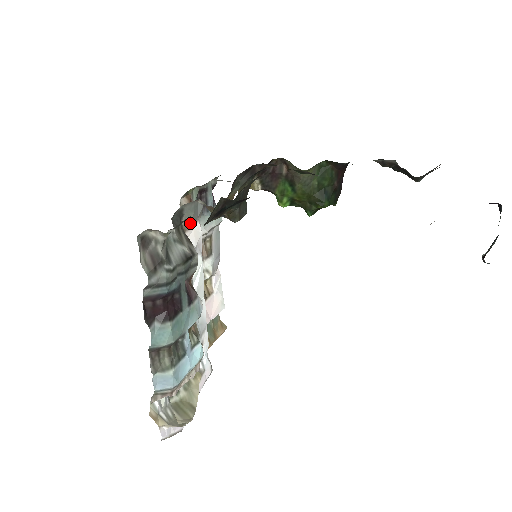
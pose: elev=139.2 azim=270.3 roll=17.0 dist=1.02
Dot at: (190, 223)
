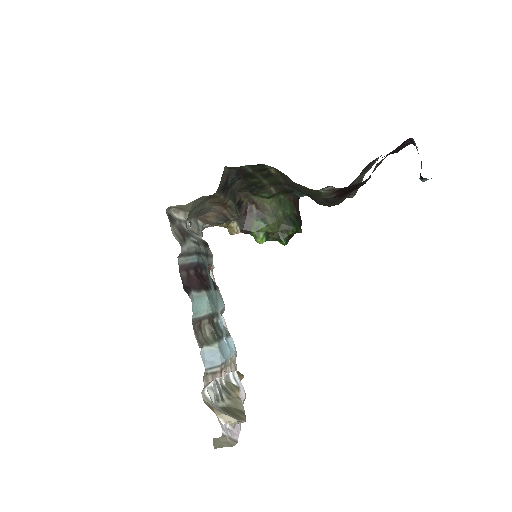
Dot at: occluded
